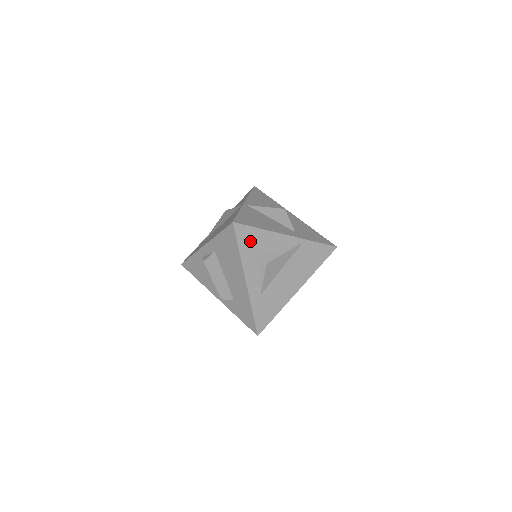
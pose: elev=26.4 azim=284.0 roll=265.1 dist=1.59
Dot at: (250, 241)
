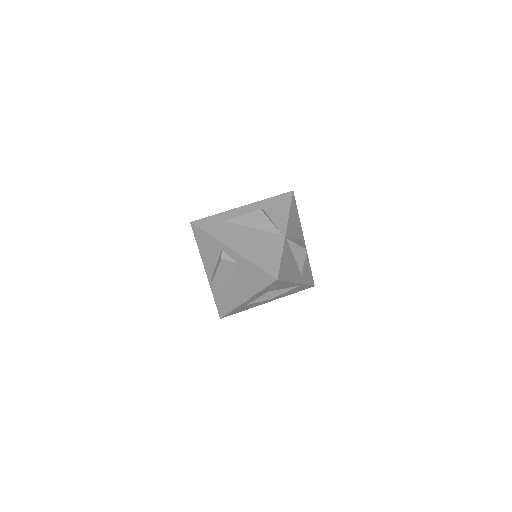
Dot at: (274, 286)
